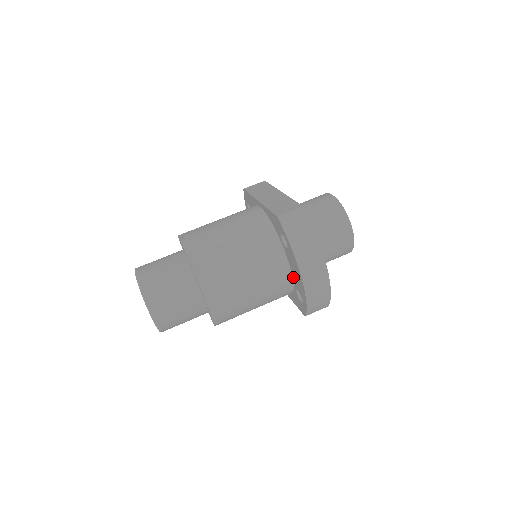
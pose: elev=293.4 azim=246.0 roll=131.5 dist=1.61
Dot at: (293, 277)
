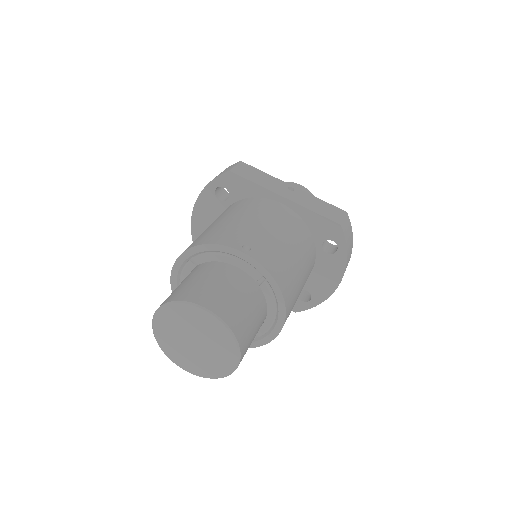
Dot at: (309, 279)
